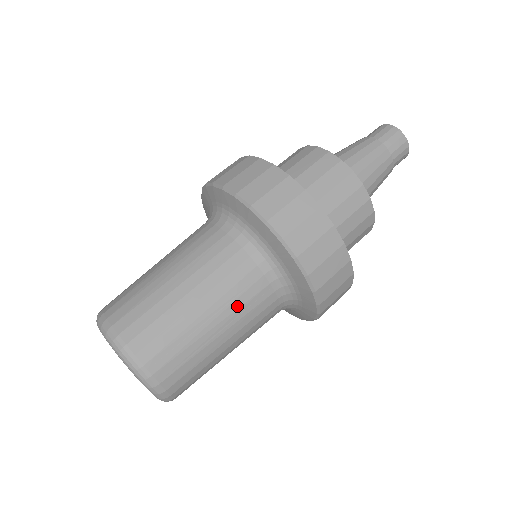
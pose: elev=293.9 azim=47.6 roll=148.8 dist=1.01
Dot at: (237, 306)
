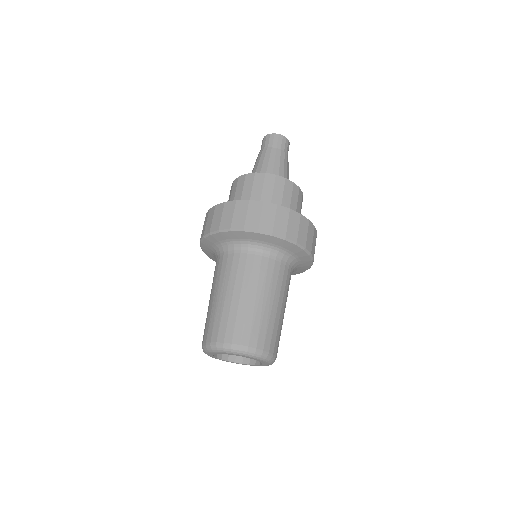
Dot at: occluded
